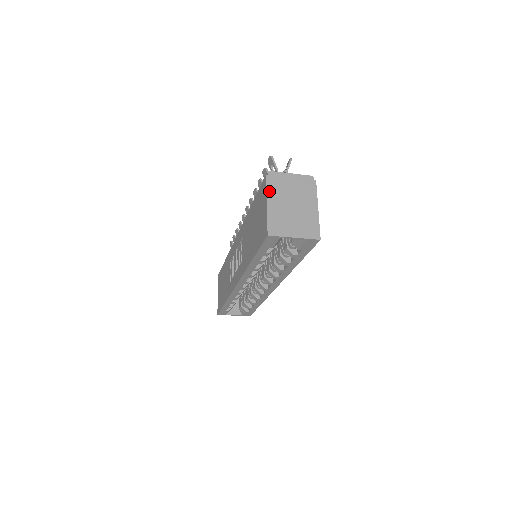
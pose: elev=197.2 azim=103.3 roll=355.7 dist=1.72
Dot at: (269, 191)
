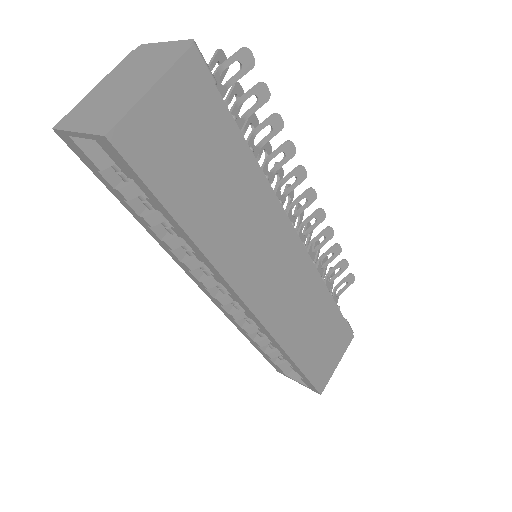
Dot at: (114, 70)
